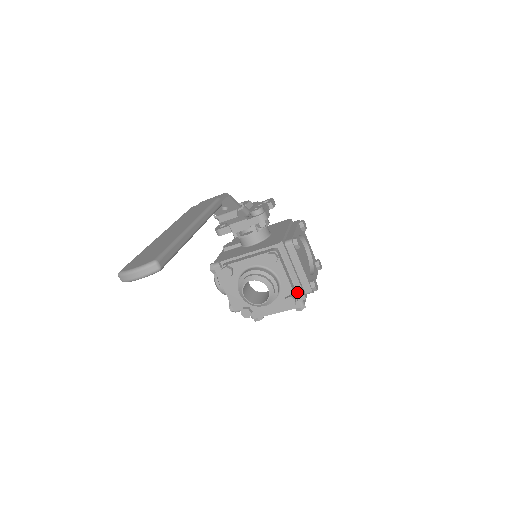
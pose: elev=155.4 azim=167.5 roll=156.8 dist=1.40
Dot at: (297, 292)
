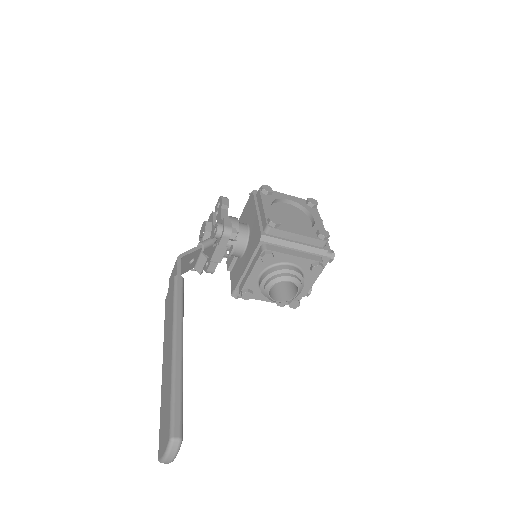
Dot at: (315, 255)
